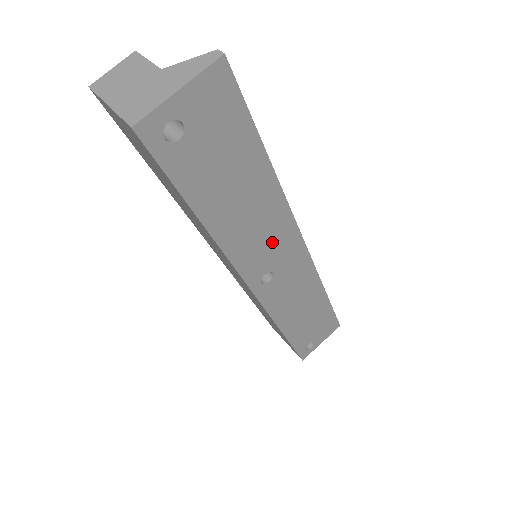
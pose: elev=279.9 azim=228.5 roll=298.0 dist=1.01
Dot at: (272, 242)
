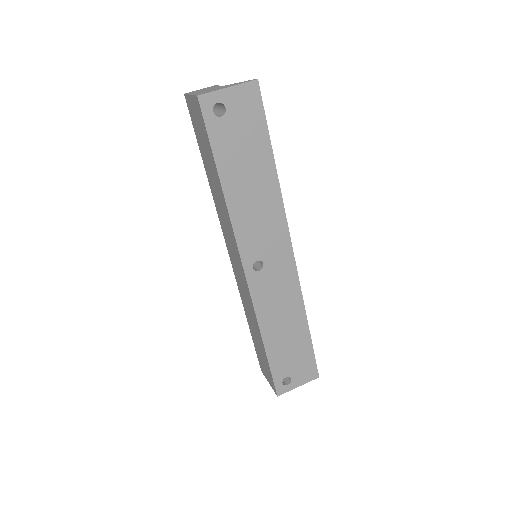
Dot at: (267, 232)
